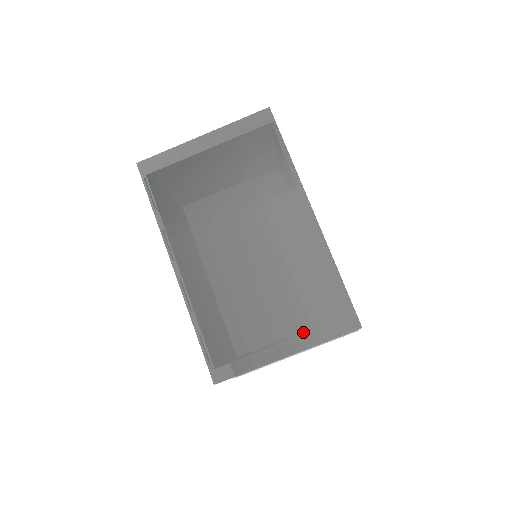
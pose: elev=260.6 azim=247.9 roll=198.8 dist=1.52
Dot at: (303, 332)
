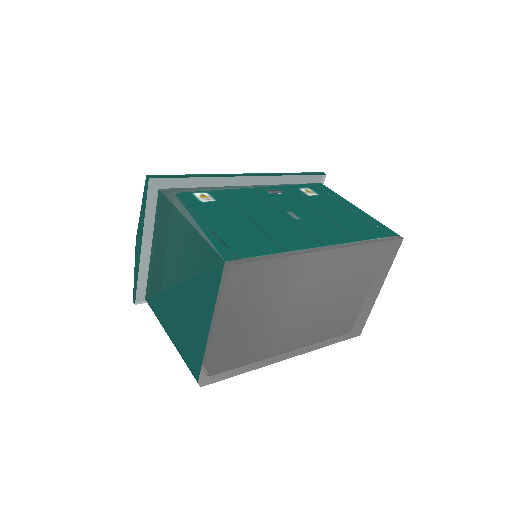
Dot at: (378, 277)
